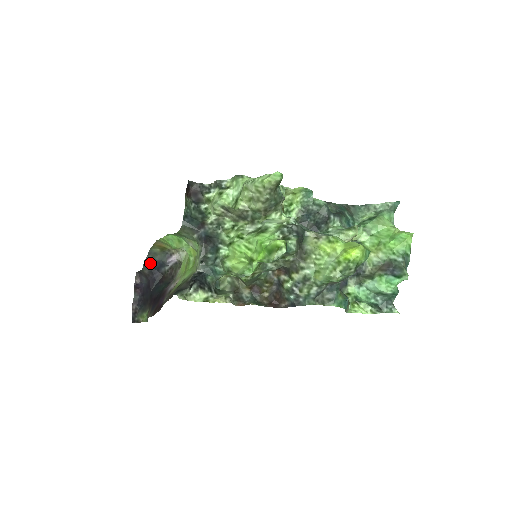
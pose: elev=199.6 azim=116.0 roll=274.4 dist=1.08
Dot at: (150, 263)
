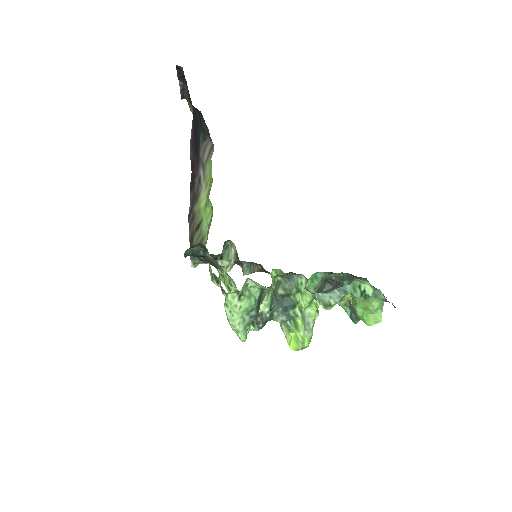
Dot at: occluded
